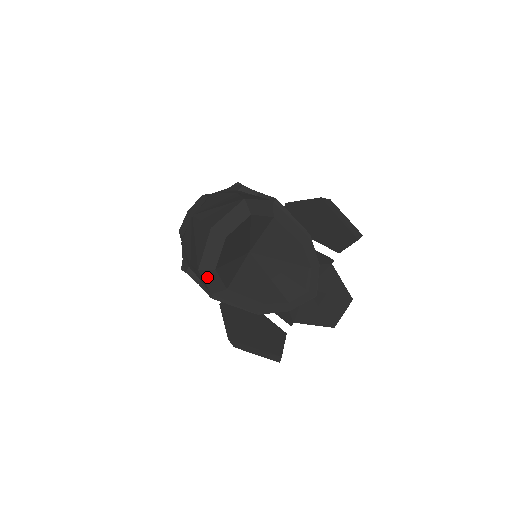
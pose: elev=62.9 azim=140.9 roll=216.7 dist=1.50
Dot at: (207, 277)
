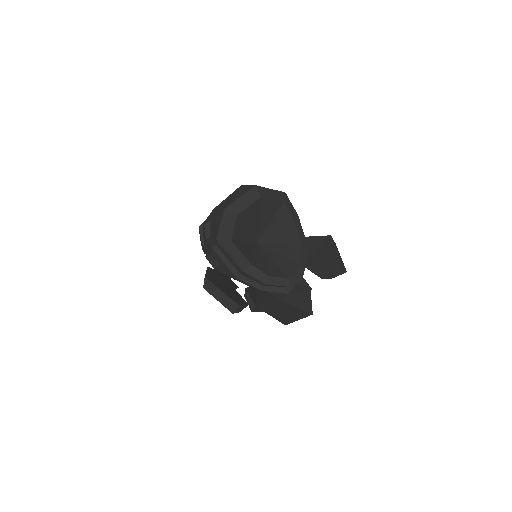
Dot at: (226, 220)
